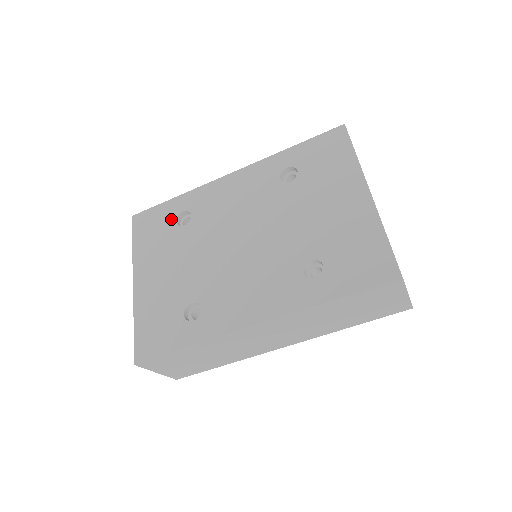
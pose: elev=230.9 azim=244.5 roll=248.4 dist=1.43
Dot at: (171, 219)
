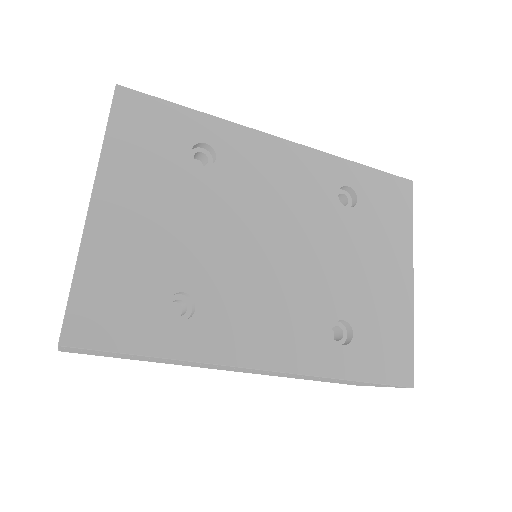
Dot at: (184, 141)
